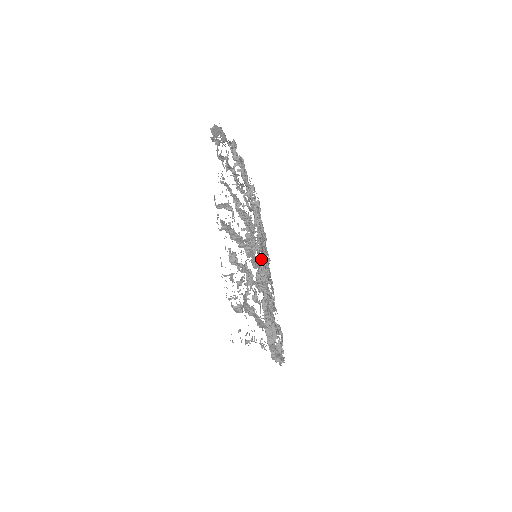
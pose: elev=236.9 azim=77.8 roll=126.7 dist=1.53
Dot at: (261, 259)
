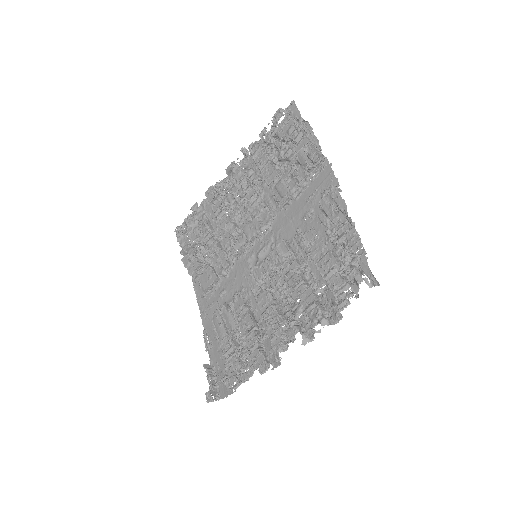
Dot at: (254, 239)
